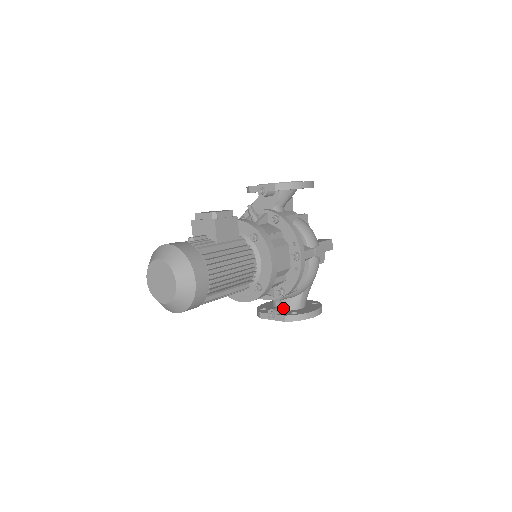
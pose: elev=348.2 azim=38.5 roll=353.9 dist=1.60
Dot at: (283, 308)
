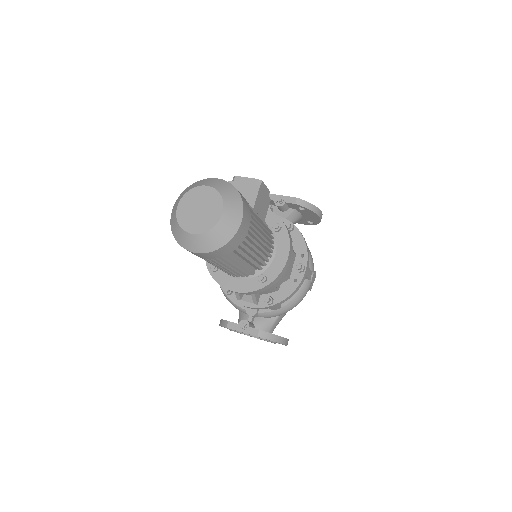
Dot at: (254, 325)
